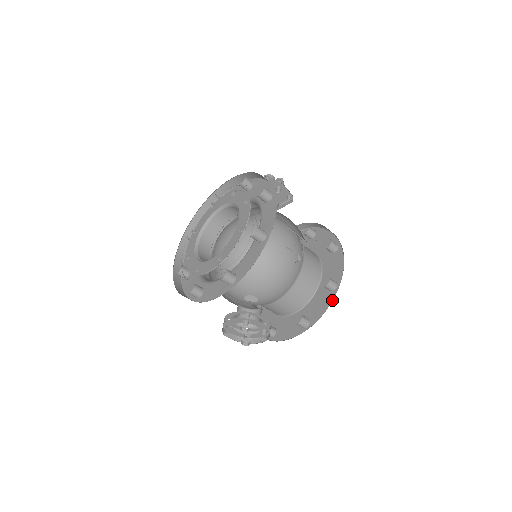
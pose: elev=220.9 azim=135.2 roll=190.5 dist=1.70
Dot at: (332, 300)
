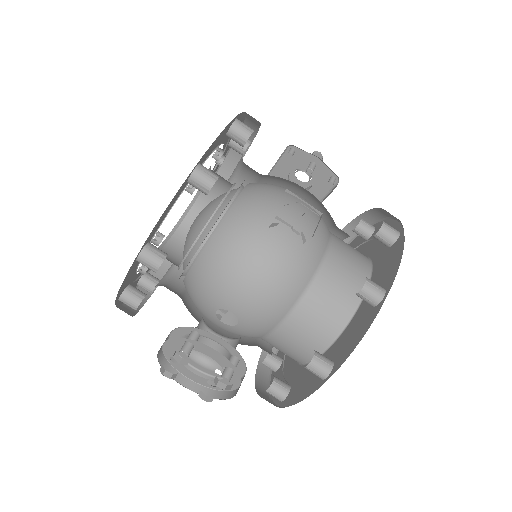
Dot at: (372, 320)
